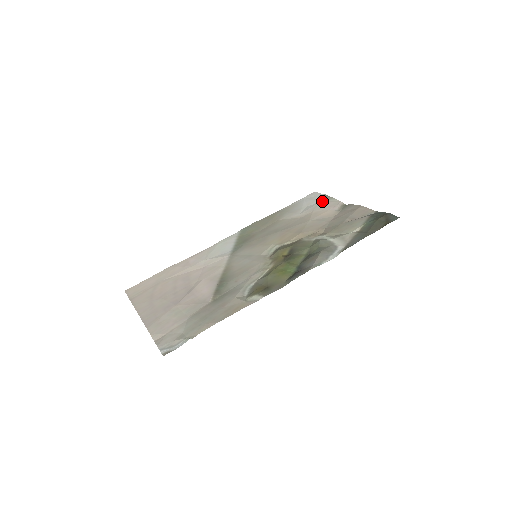
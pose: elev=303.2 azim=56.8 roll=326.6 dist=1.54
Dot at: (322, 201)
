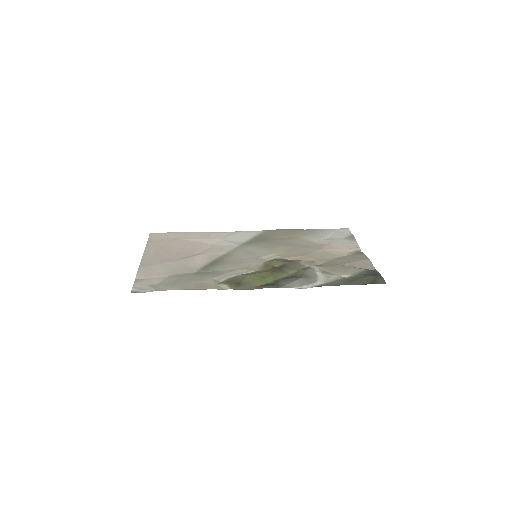
Dot at: (345, 239)
